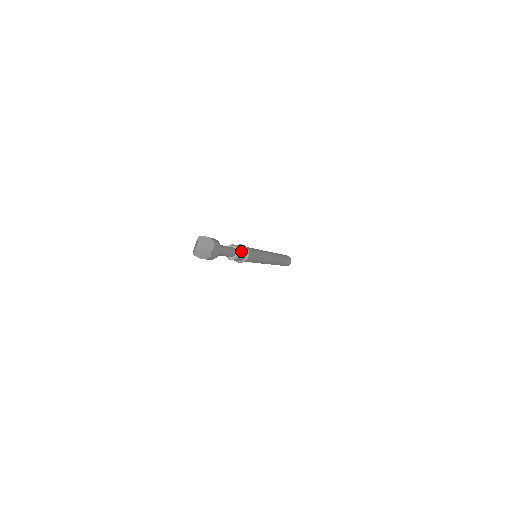
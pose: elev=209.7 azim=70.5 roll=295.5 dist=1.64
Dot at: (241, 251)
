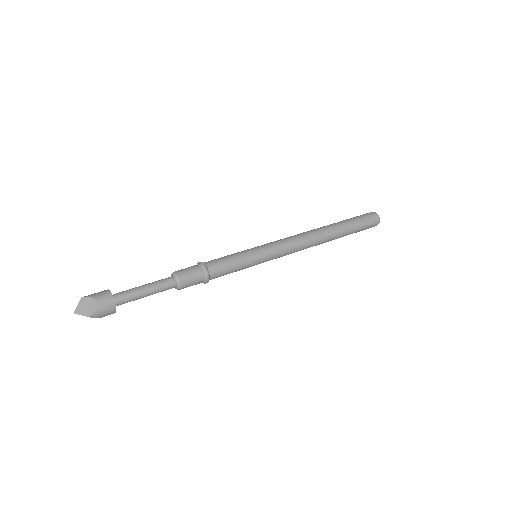
Dot at: (185, 280)
